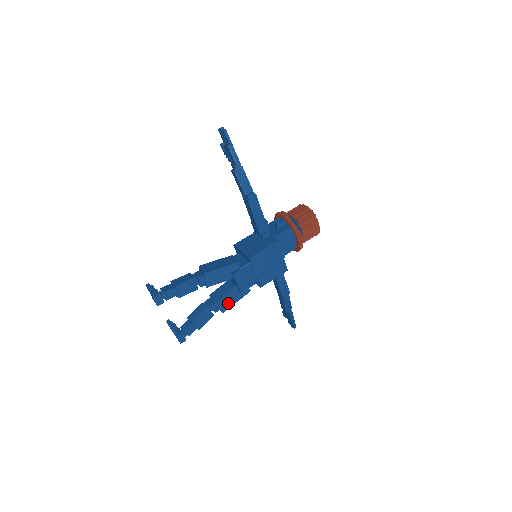
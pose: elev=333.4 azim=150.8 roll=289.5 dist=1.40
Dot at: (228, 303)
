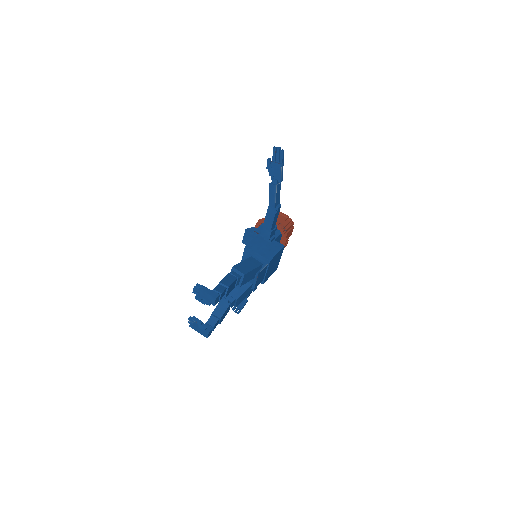
Dot at: (242, 299)
